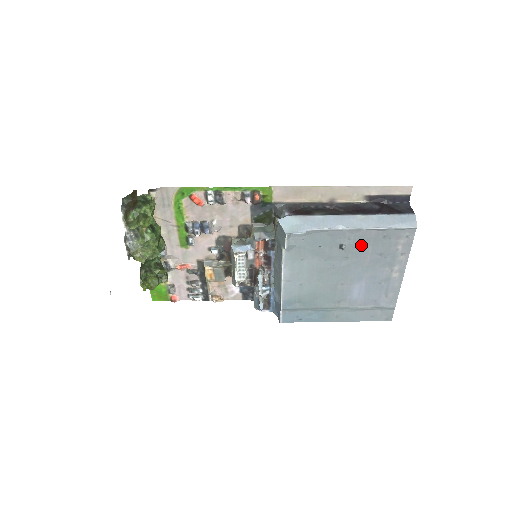
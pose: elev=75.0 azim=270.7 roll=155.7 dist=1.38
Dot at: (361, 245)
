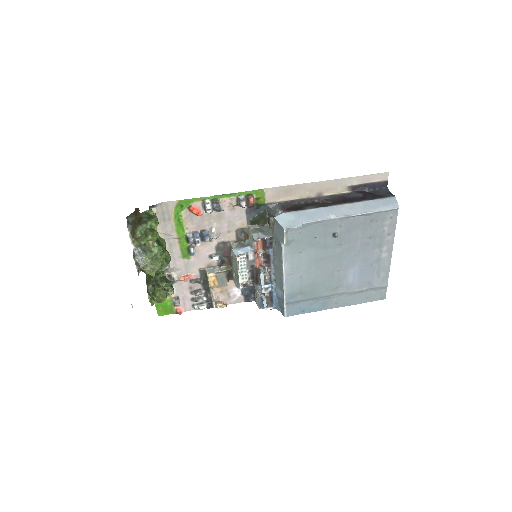
Dot at: (352, 231)
